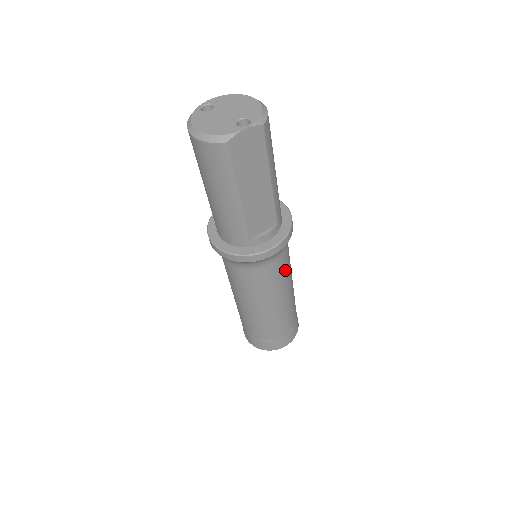
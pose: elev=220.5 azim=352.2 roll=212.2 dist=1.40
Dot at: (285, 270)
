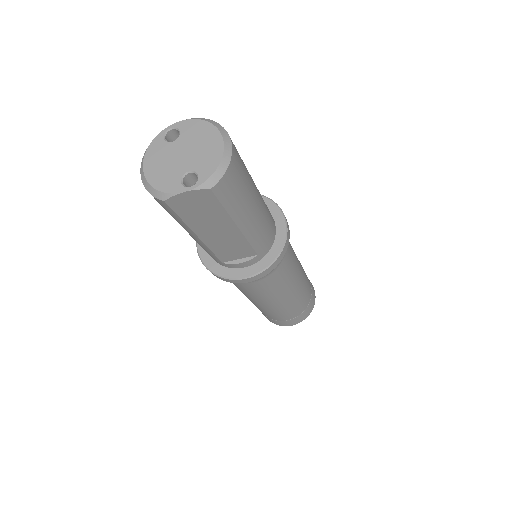
Dot at: (277, 284)
